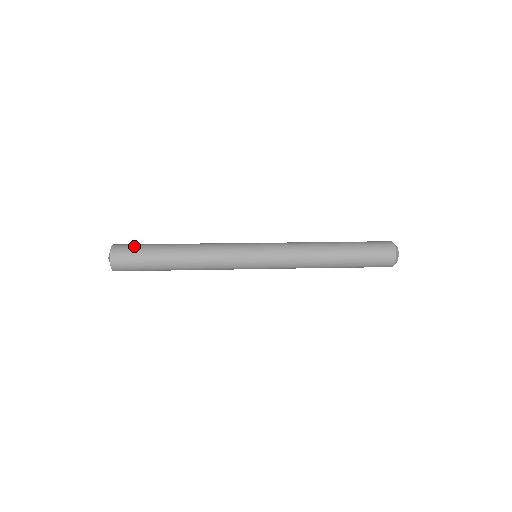
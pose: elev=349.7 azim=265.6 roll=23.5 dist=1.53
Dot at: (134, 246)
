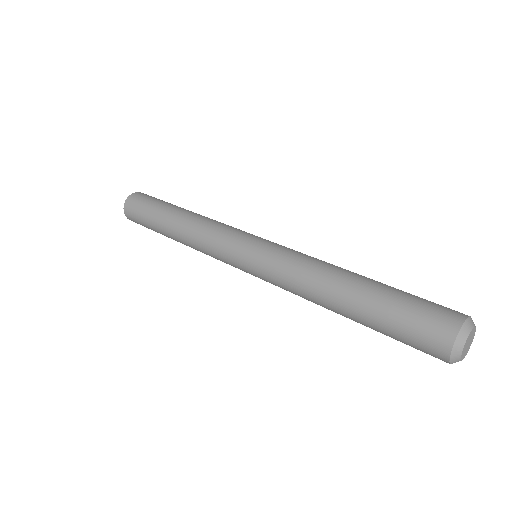
Dot at: (139, 210)
